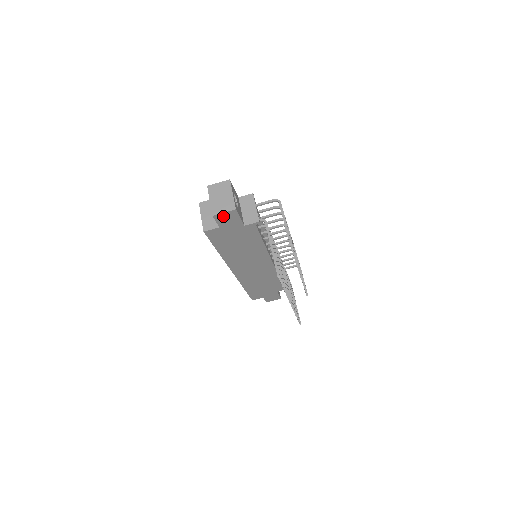
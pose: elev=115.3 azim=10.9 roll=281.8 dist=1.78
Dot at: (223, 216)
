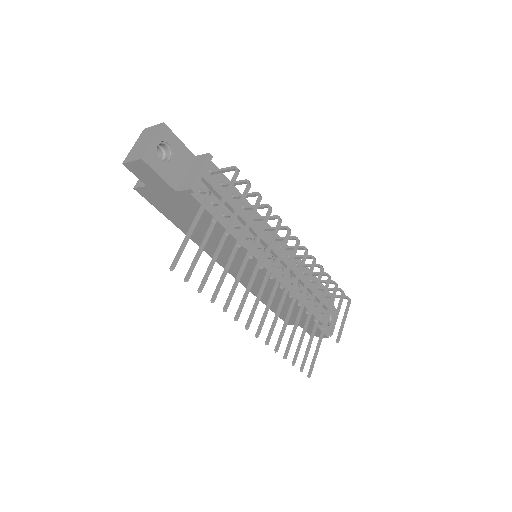
Dot at: (136, 167)
